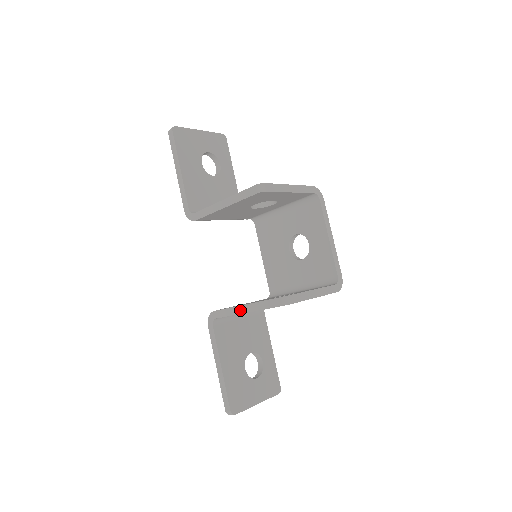
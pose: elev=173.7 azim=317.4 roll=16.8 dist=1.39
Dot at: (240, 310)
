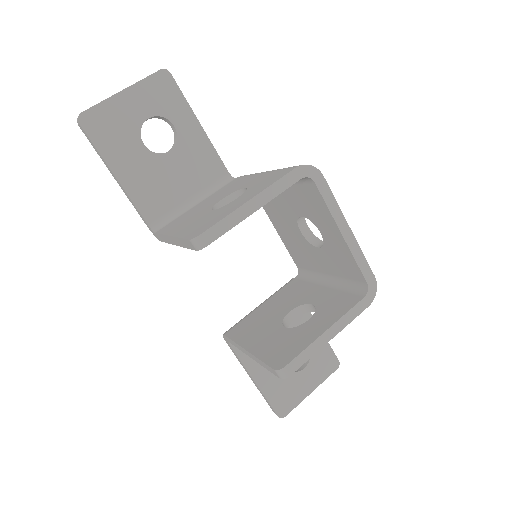
Dot at: (244, 352)
